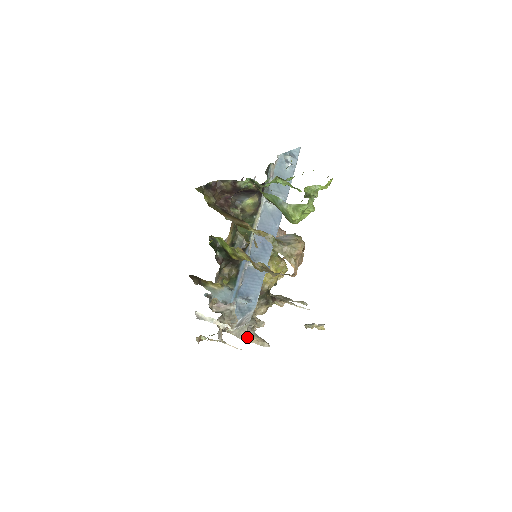
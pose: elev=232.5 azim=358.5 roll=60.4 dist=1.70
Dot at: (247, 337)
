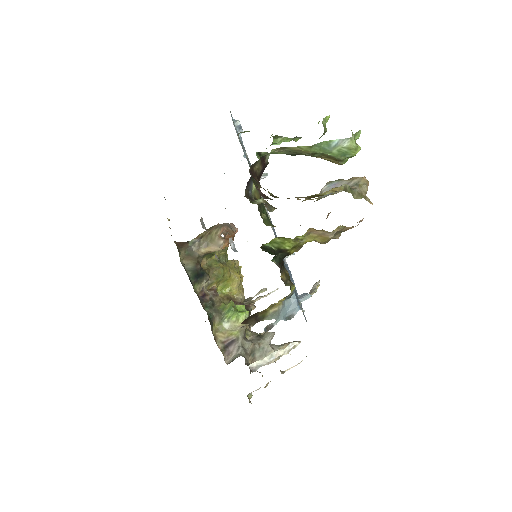
Dot at: occluded
